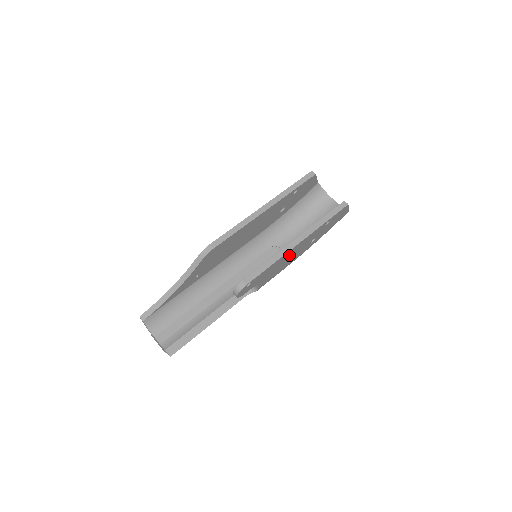
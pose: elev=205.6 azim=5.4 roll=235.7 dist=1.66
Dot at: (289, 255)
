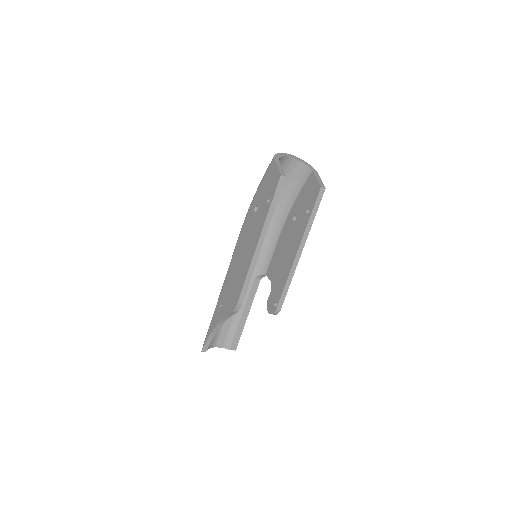
Dot at: occluded
